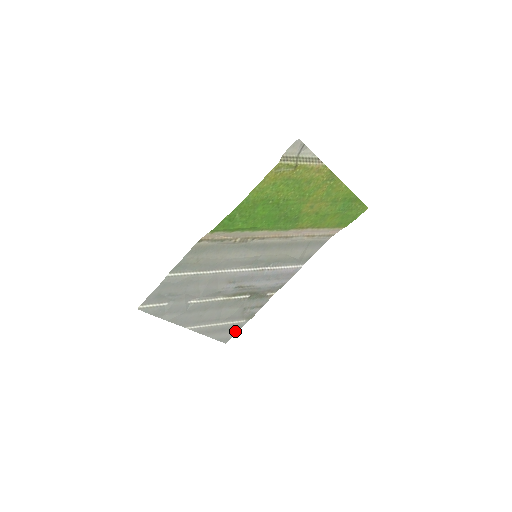
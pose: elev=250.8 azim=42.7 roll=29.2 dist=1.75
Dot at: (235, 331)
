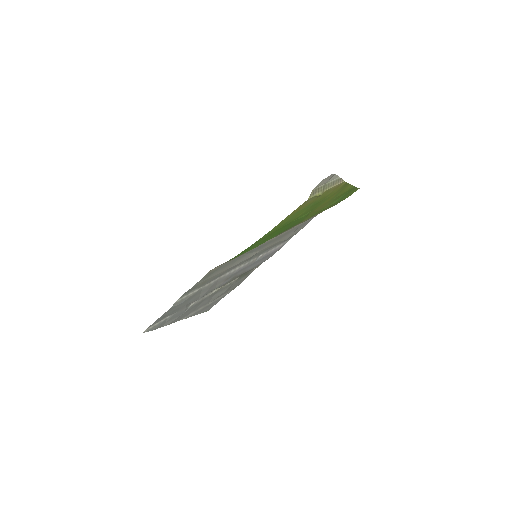
Dot at: (218, 301)
